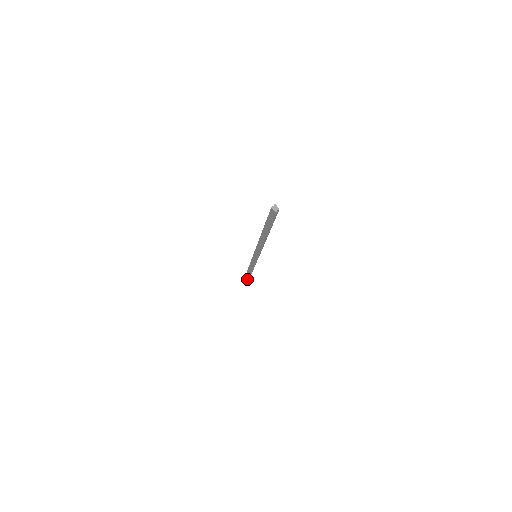
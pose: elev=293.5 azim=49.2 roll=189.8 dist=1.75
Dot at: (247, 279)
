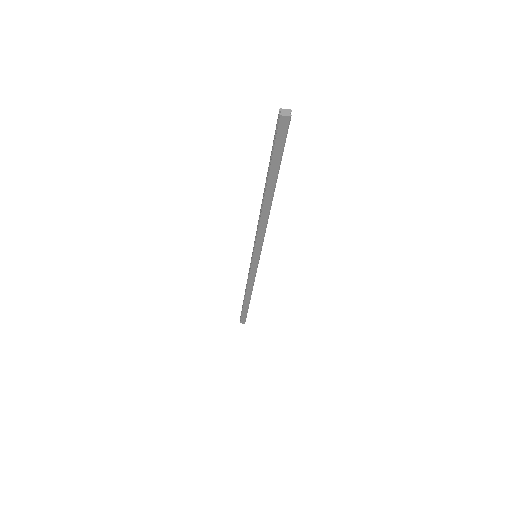
Dot at: (247, 310)
